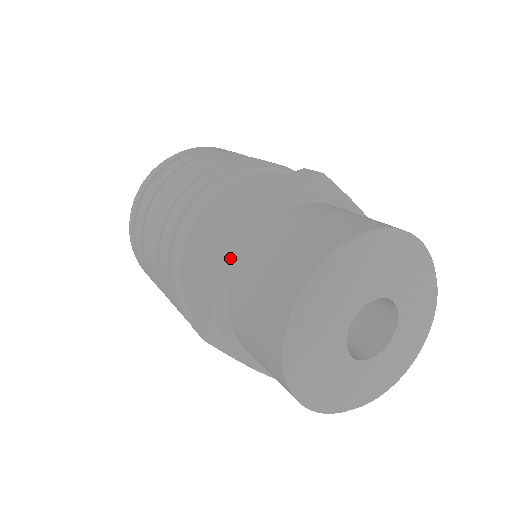
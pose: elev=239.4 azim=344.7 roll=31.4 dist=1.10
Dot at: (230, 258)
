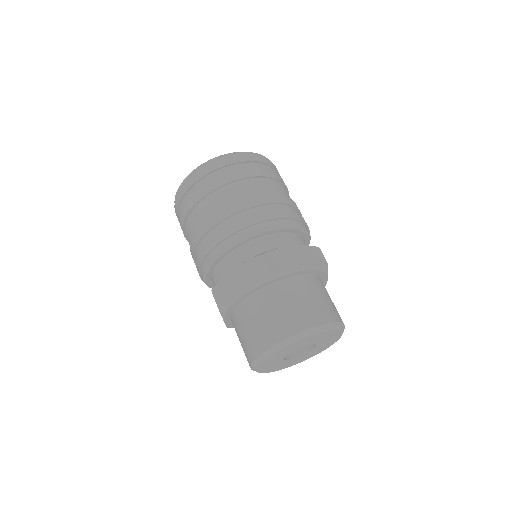
Dot at: (226, 316)
